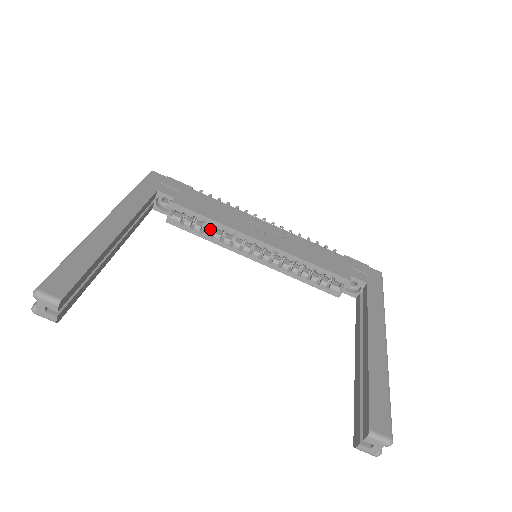
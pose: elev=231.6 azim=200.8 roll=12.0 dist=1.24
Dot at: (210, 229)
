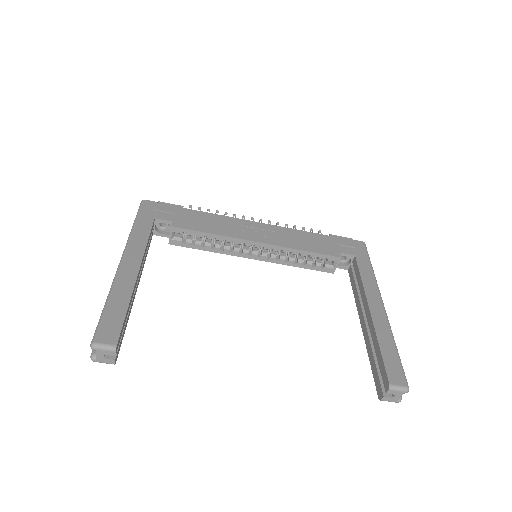
Dot at: (209, 241)
